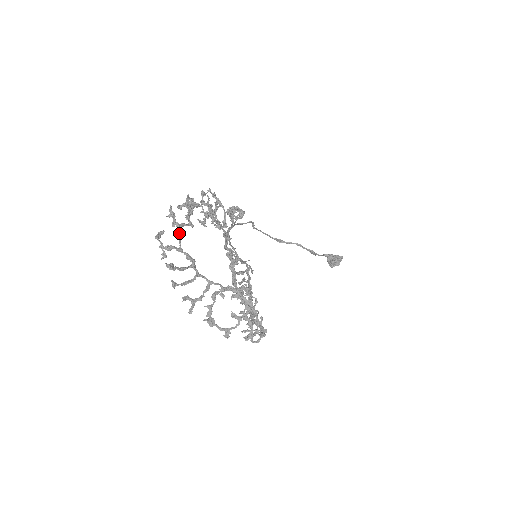
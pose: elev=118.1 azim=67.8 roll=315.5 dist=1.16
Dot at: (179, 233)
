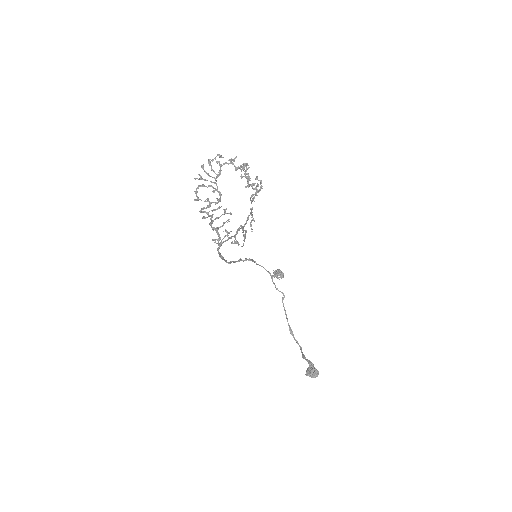
Dot at: (228, 163)
